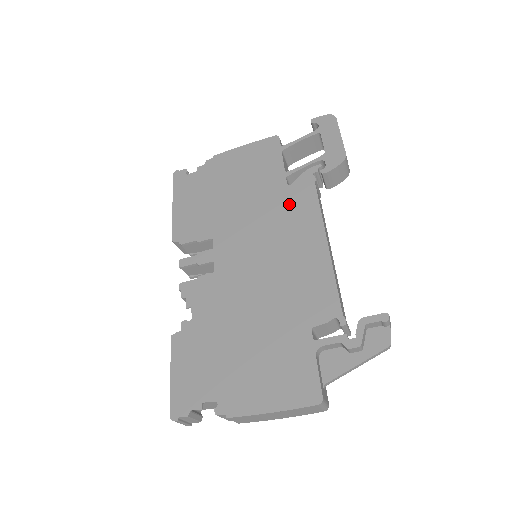
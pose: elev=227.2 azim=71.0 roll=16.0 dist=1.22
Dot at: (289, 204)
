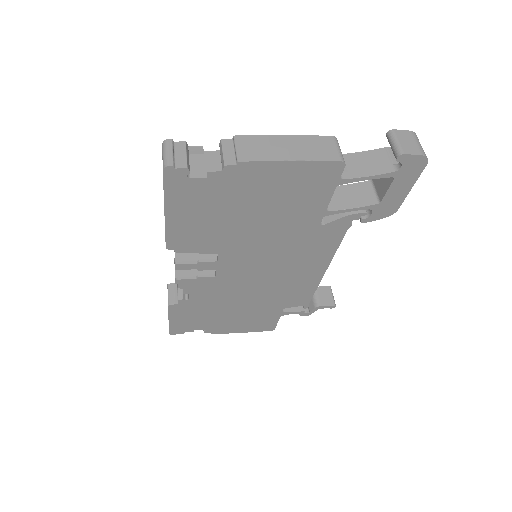
Dot at: (312, 242)
